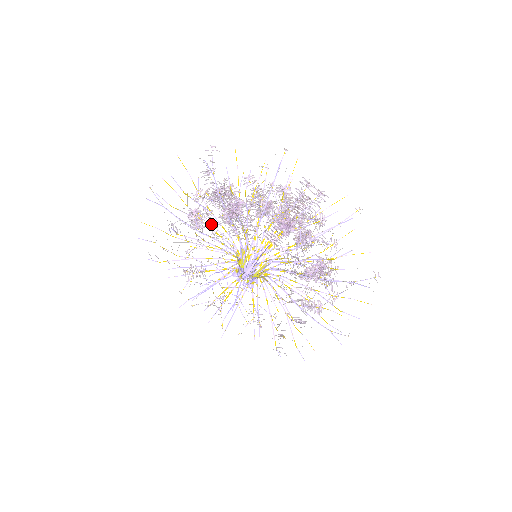
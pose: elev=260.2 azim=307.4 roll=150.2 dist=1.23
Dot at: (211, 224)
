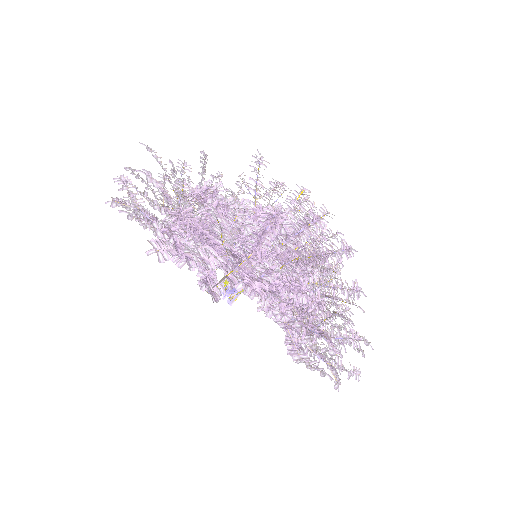
Dot at: occluded
